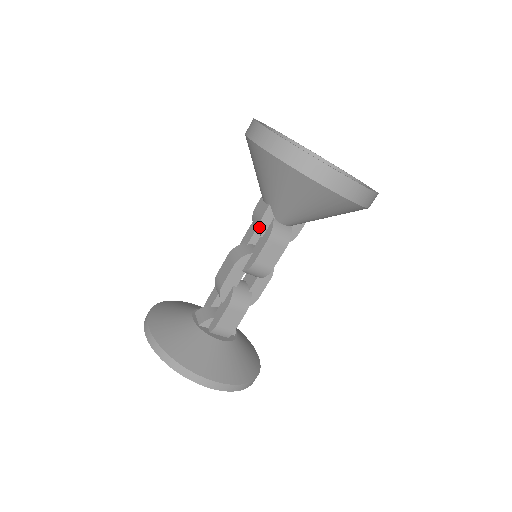
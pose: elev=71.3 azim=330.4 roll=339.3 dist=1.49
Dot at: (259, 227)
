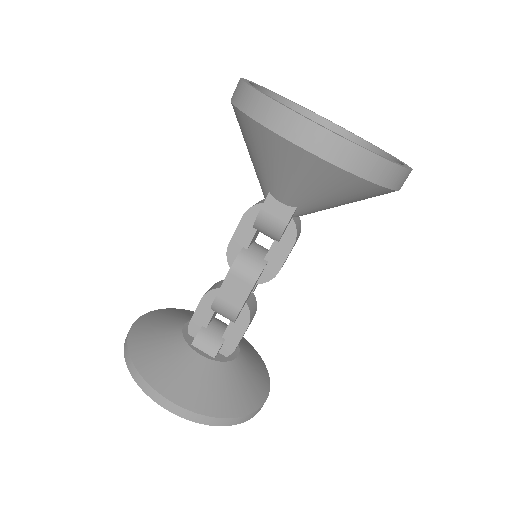
Dot at: (281, 235)
